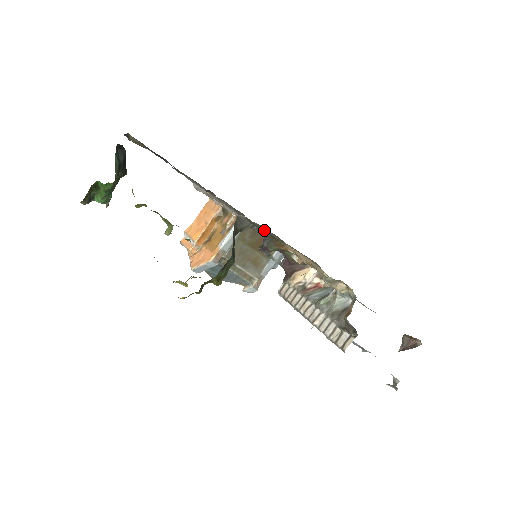
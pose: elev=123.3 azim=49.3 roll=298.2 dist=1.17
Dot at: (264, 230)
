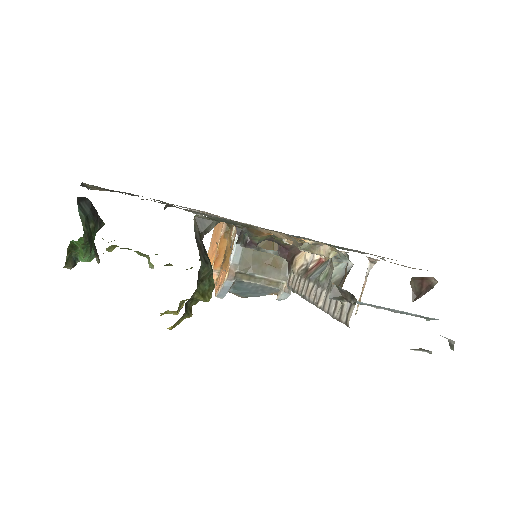
Dot at: (226, 221)
